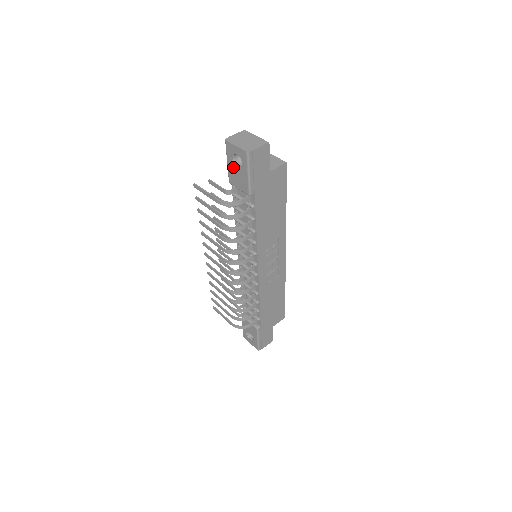
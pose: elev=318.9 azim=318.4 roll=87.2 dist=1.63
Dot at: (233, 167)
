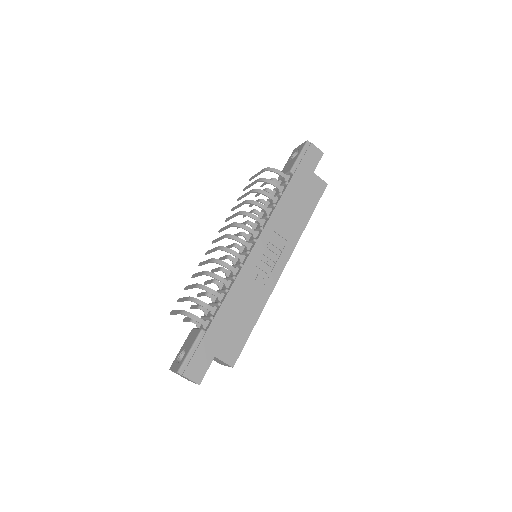
Dot at: (289, 162)
